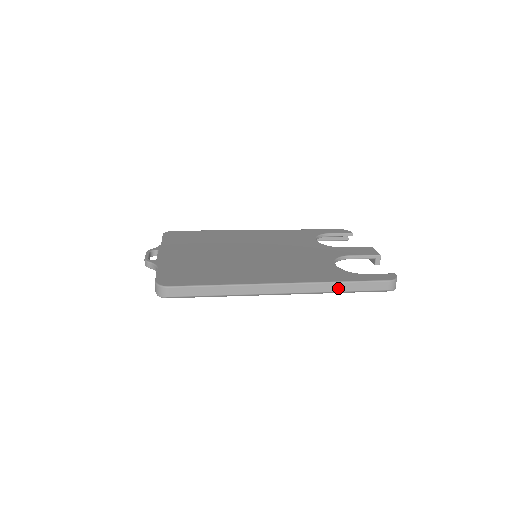
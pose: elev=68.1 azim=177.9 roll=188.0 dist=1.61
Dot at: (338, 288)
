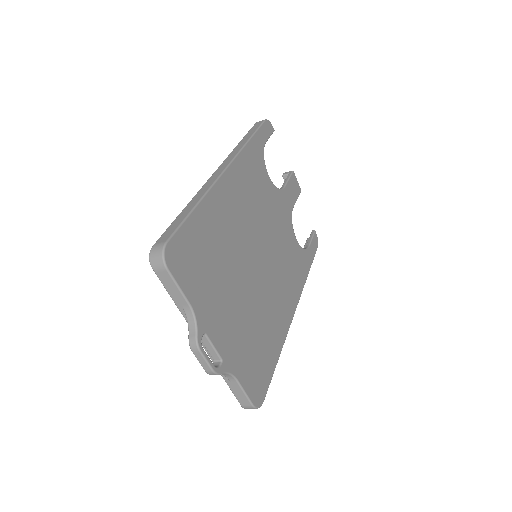
Dot at: occluded
